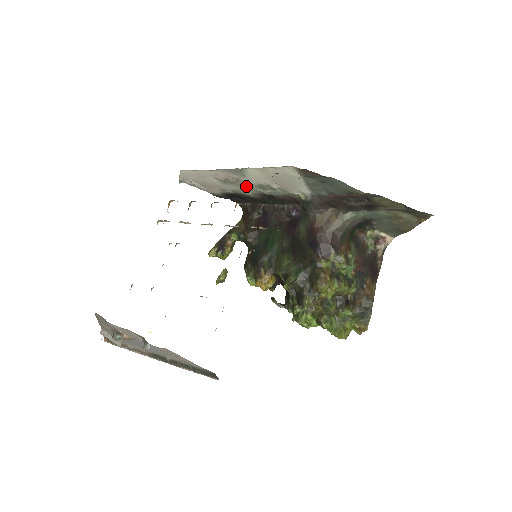
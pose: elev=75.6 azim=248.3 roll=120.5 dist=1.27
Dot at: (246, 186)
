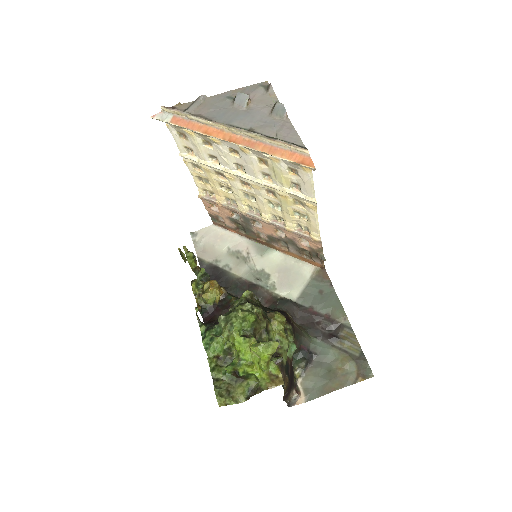
Dot at: (247, 266)
